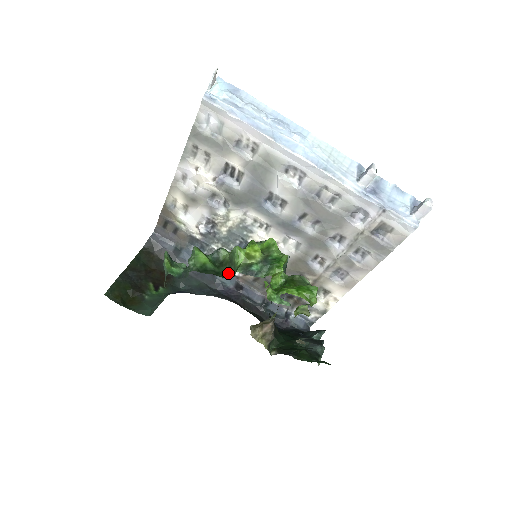
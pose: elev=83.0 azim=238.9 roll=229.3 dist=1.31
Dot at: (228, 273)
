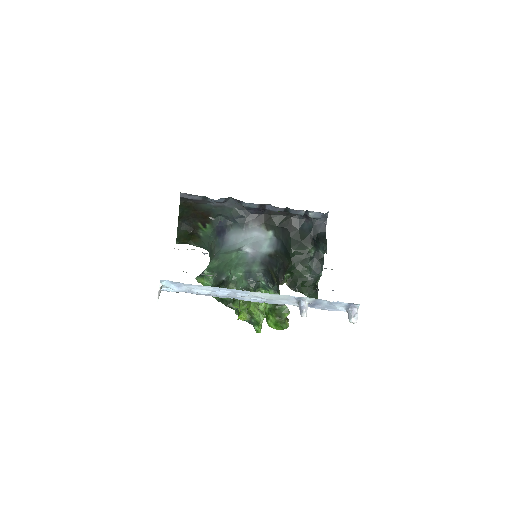
Dot at: occluded
